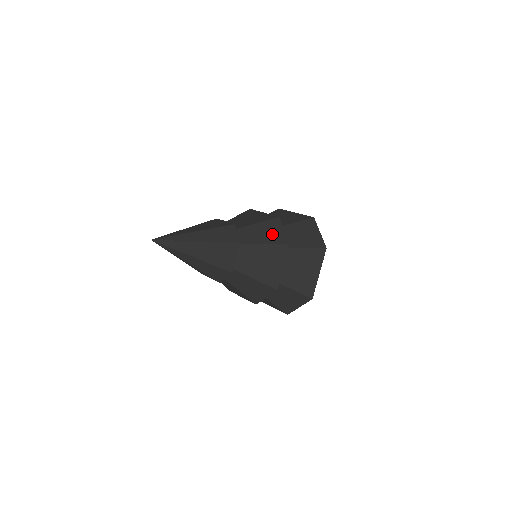
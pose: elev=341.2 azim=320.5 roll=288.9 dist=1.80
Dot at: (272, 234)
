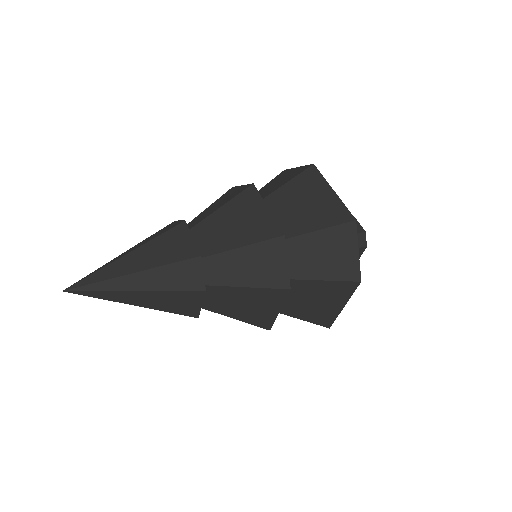
Dot at: (265, 269)
